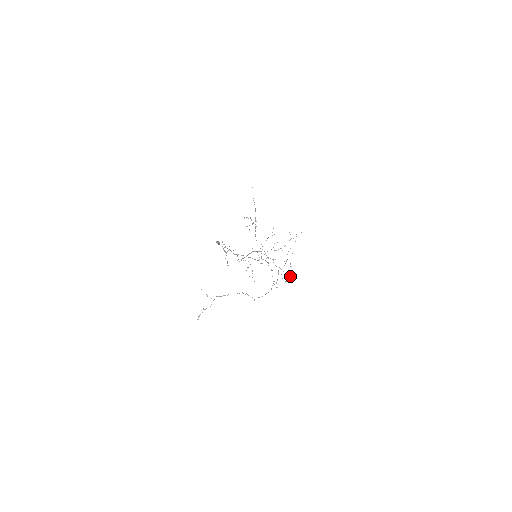
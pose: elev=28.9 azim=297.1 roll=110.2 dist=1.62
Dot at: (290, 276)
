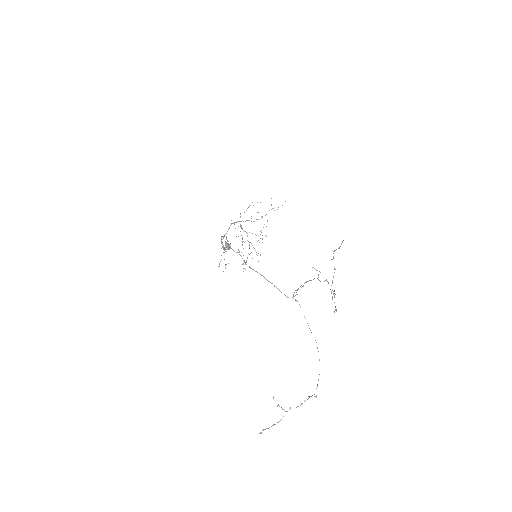
Dot at: (260, 255)
